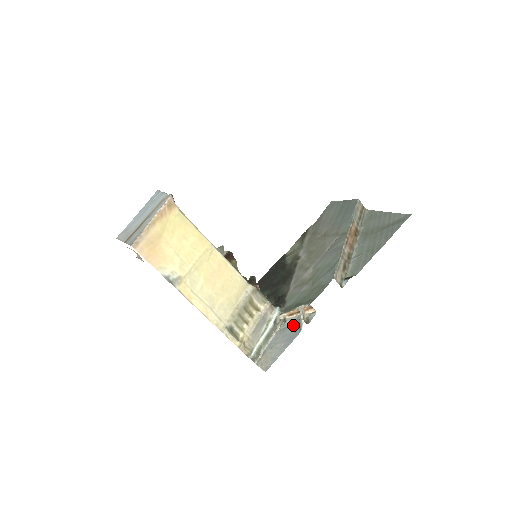
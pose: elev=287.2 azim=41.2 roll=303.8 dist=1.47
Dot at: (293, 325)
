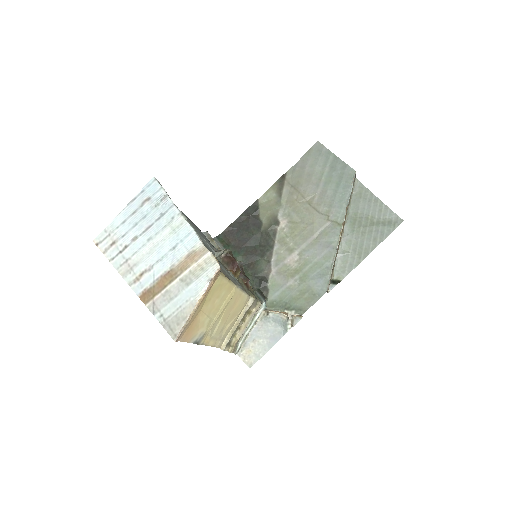
Dot at: (277, 322)
